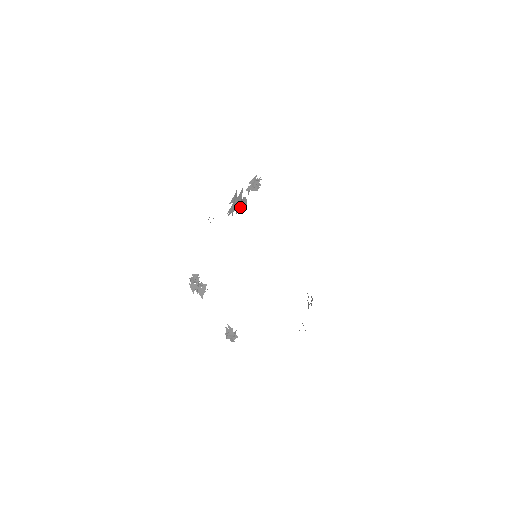
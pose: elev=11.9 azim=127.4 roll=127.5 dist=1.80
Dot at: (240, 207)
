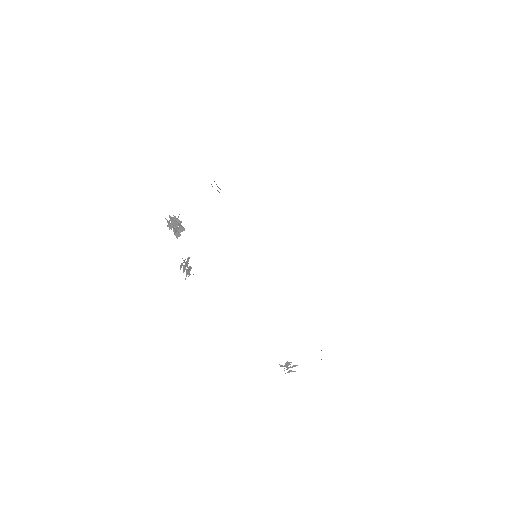
Dot at: occluded
